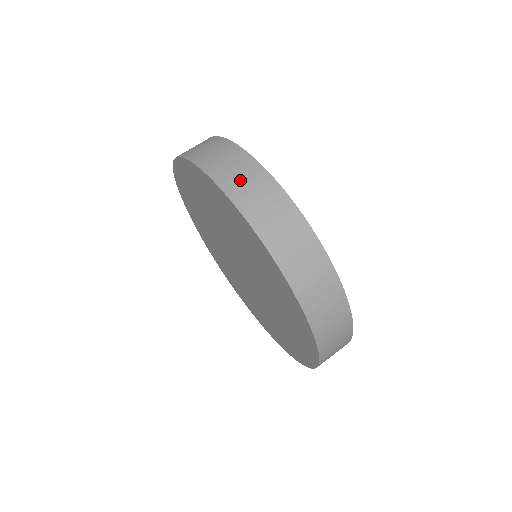
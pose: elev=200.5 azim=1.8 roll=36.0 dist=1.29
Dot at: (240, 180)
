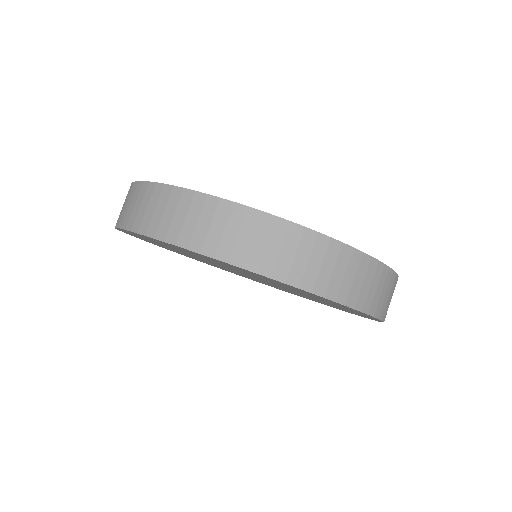
Dot at: (131, 208)
